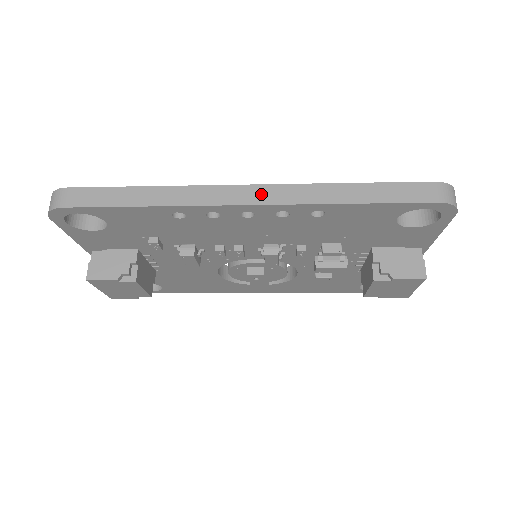
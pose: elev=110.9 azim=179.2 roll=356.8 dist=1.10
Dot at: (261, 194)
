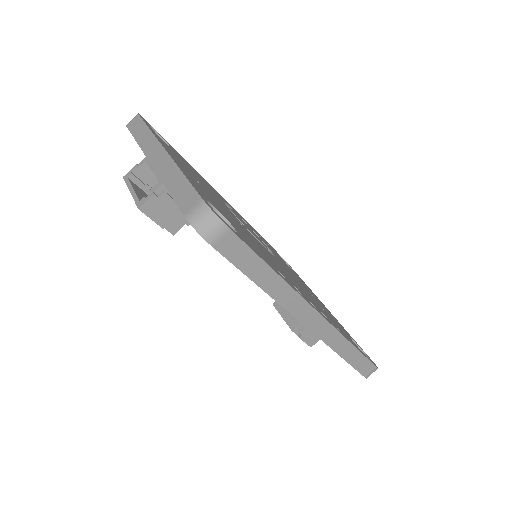
Dot at: (320, 326)
